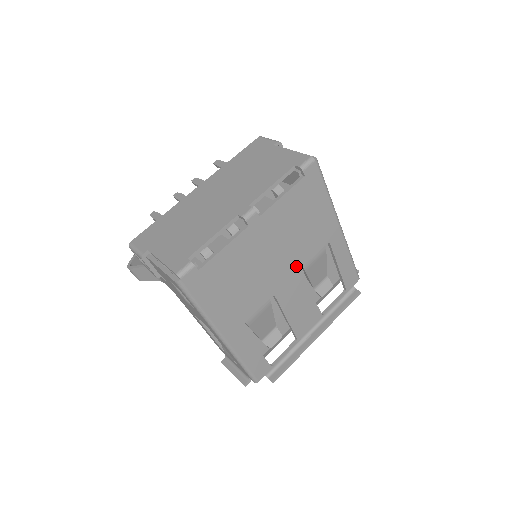
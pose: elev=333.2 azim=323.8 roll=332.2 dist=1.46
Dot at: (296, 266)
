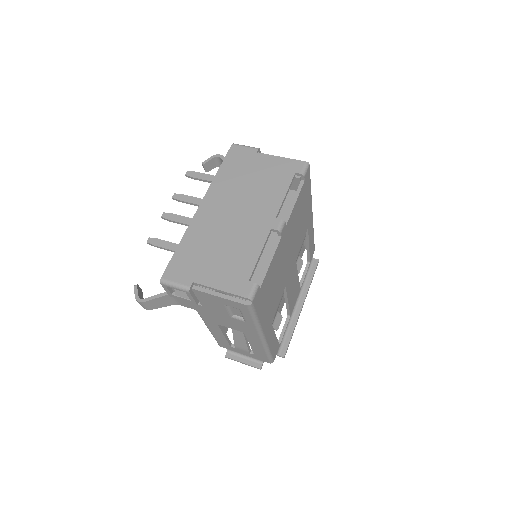
Dot at: (295, 256)
